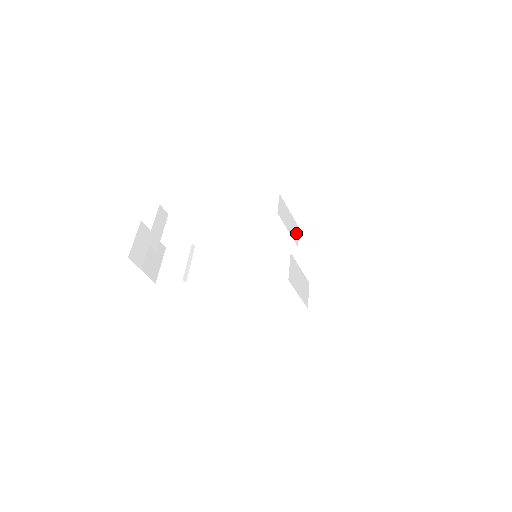
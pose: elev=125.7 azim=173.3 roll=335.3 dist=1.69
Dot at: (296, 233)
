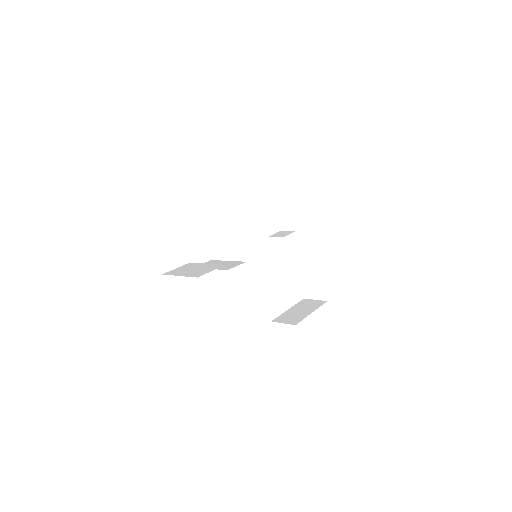
Dot at: occluded
